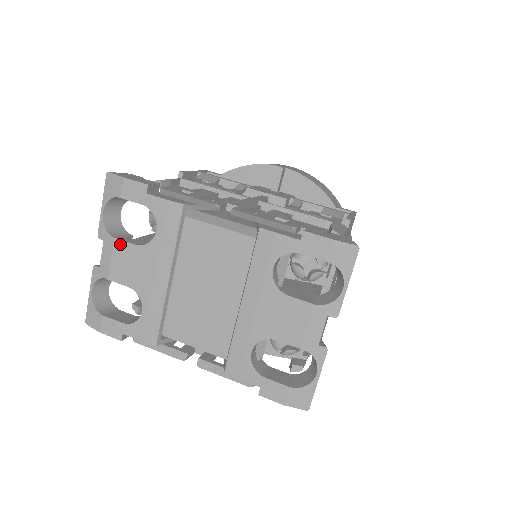
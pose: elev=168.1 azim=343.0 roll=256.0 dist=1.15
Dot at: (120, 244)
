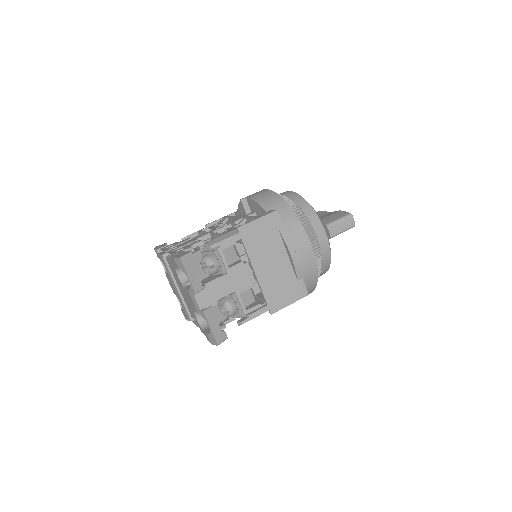
Dot at: (167, 277)
